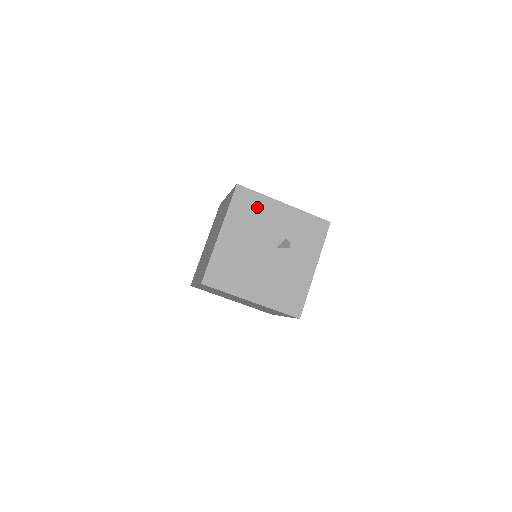
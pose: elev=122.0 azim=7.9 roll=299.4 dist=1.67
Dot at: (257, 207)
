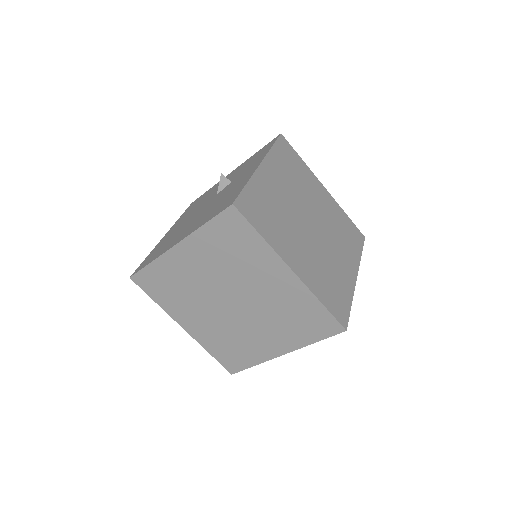
Dot at: occluded
